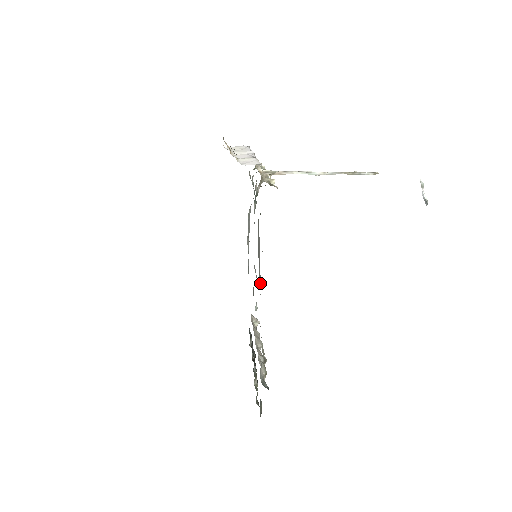
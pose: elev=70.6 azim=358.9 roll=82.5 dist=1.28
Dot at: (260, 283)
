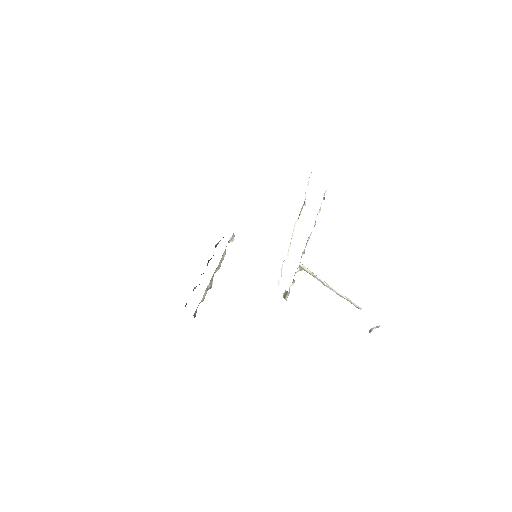
Dot at: occluded
